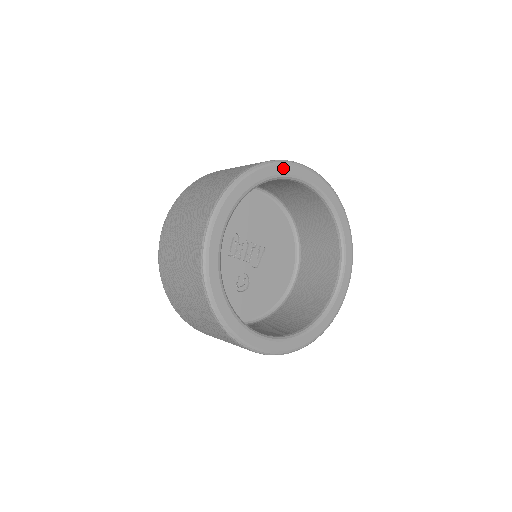
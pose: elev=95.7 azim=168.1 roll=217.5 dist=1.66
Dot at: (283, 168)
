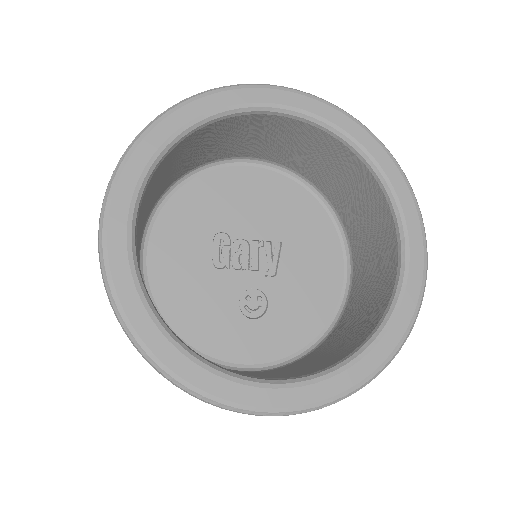
Dot at: (223, 98)
